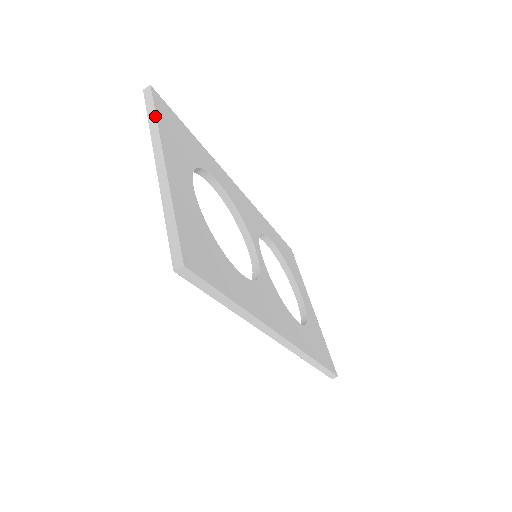
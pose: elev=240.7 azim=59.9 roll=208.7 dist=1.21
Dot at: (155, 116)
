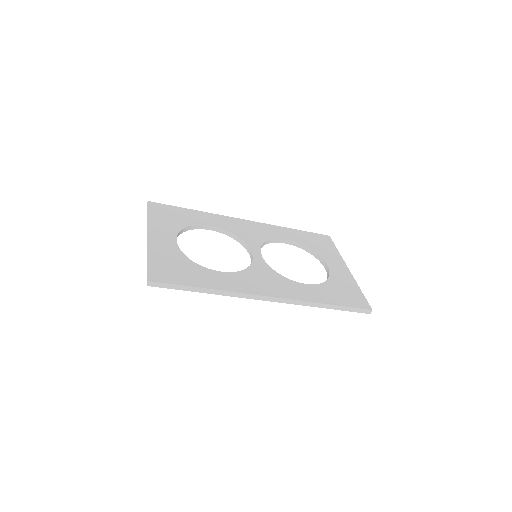
Dot at: (148, 216)
